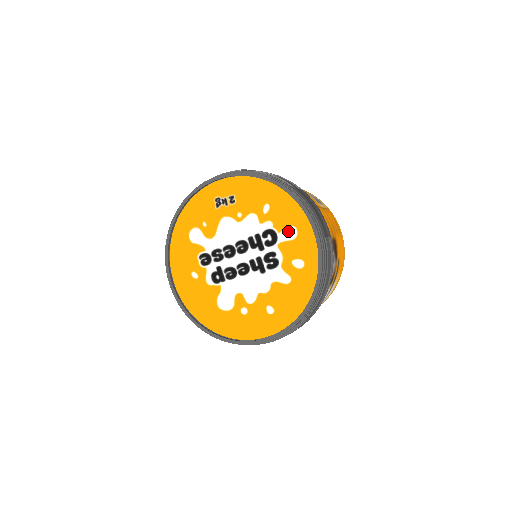
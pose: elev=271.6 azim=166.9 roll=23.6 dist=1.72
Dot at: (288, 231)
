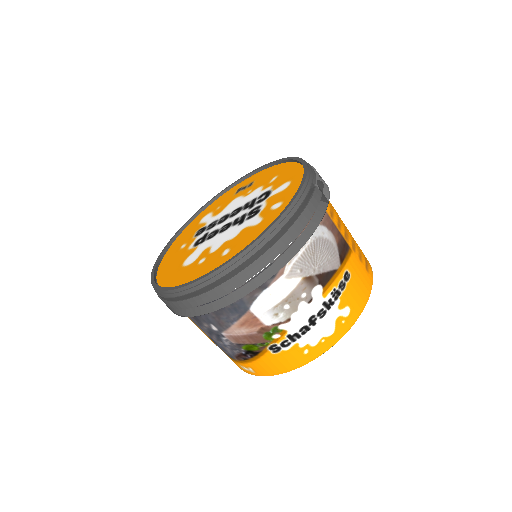
Dot at: (282, 186)
